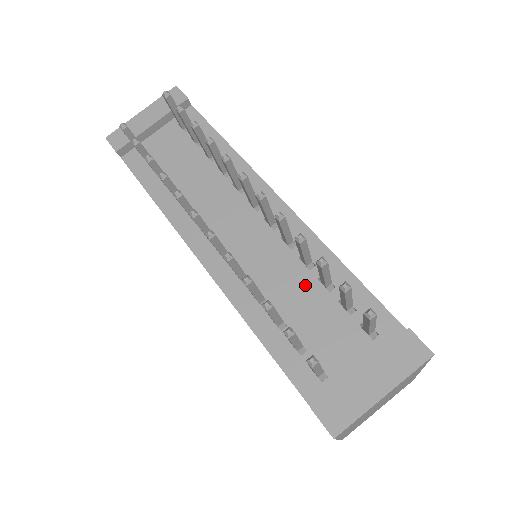
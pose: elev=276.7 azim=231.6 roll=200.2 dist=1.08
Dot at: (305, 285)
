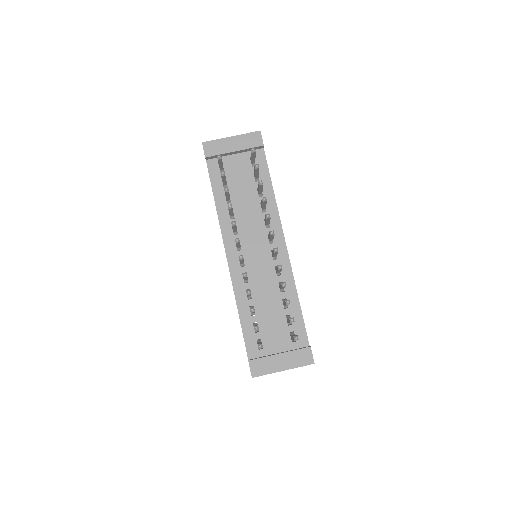
Dot at: (274, 299)
